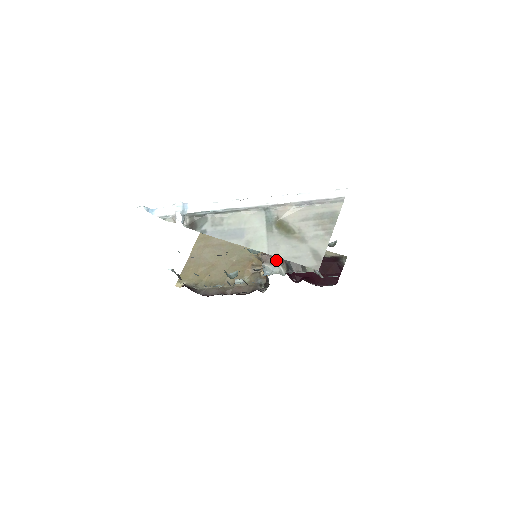
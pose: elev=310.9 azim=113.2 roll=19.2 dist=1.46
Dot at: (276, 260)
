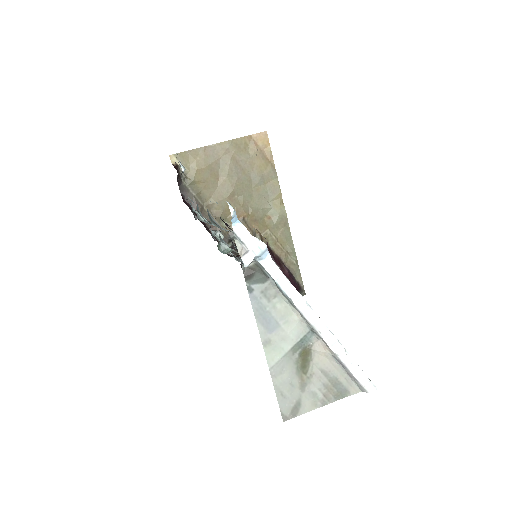
Dot at: occluded
